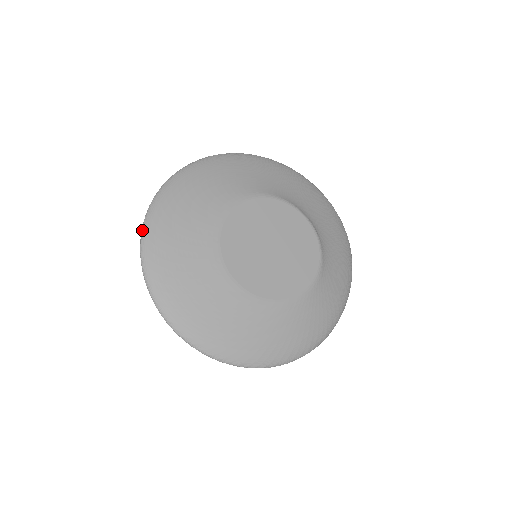
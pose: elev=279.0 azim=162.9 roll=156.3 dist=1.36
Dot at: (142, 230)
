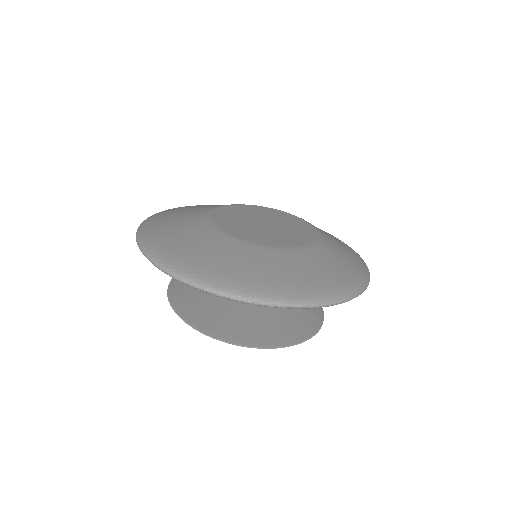
Dot at: (152, 261)
